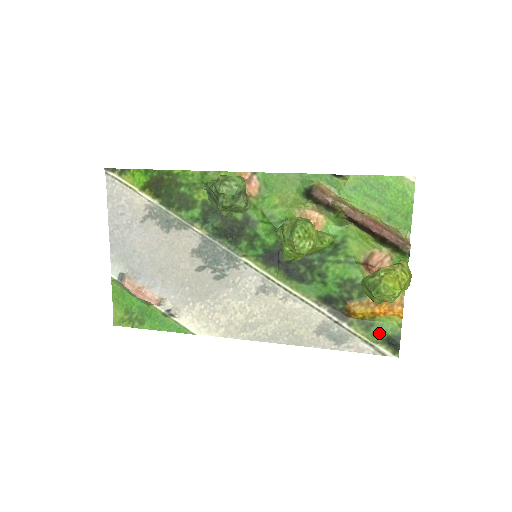
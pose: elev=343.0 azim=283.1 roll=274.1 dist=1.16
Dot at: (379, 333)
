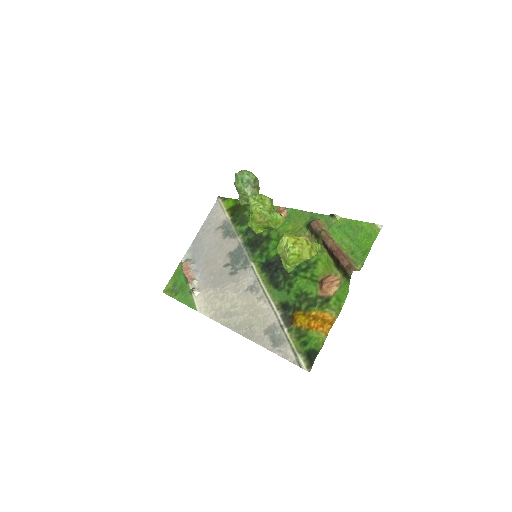
Dot at: (305, 344)
